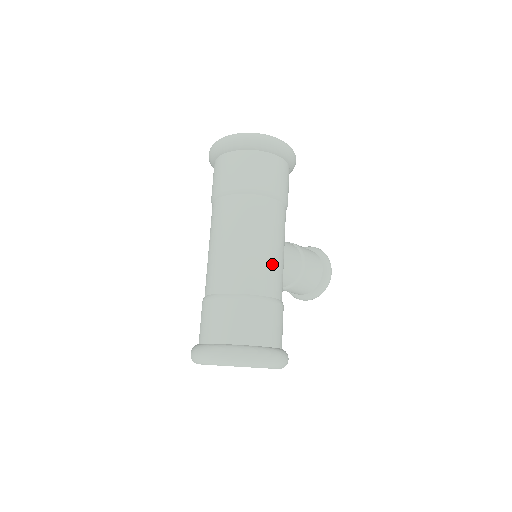
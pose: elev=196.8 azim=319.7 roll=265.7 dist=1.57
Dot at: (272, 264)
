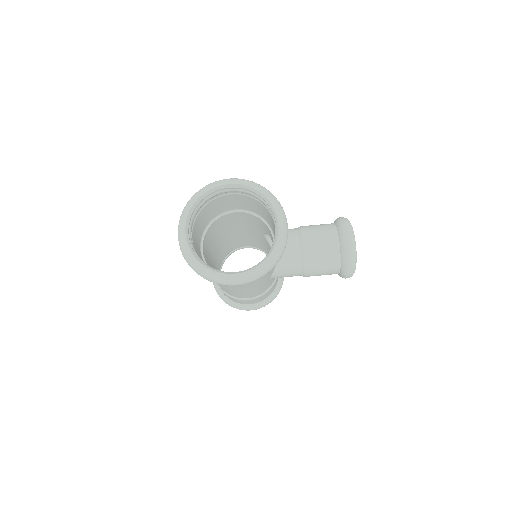
Dot at: occluded
